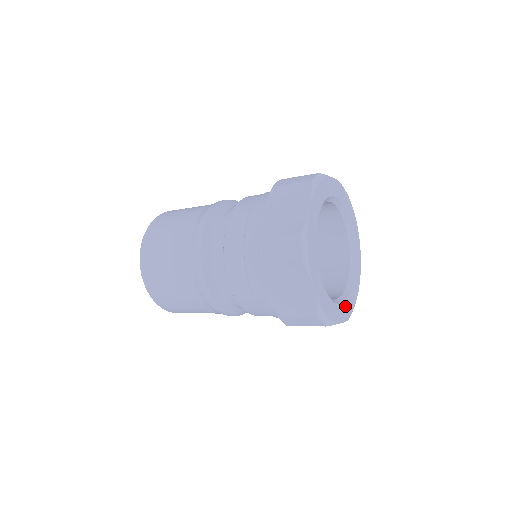
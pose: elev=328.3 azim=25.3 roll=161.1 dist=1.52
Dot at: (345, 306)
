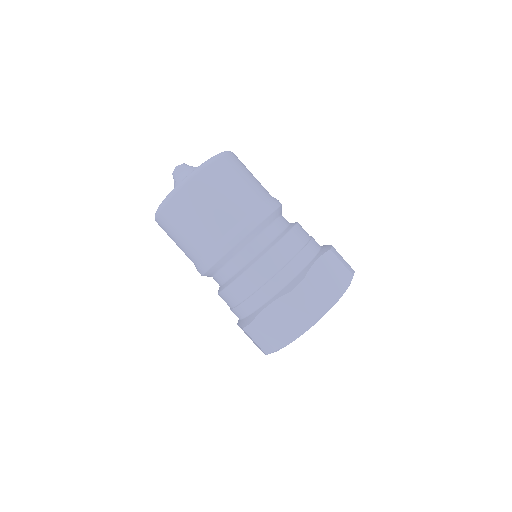
Dot at: occluded
